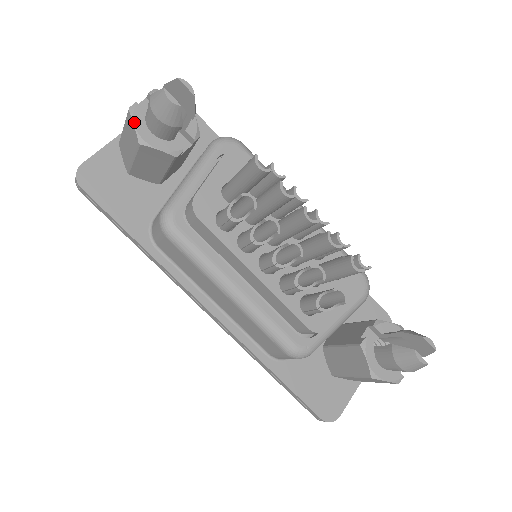
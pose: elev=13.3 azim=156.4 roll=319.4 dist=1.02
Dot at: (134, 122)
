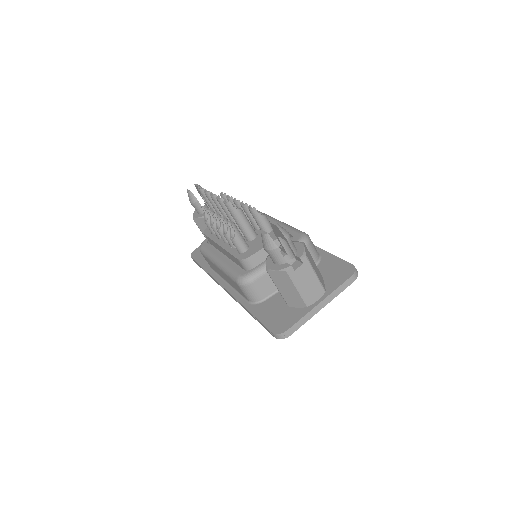
Dot at: (194, 213)
